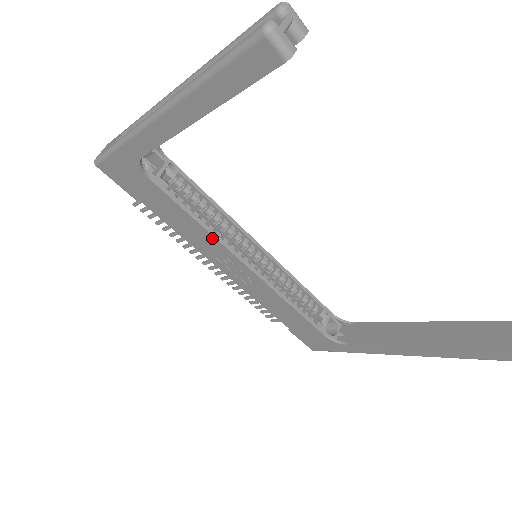
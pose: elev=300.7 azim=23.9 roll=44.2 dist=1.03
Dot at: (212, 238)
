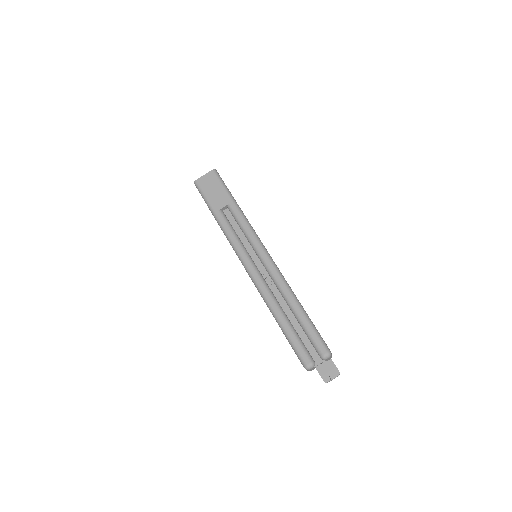
Dot at: occluded
